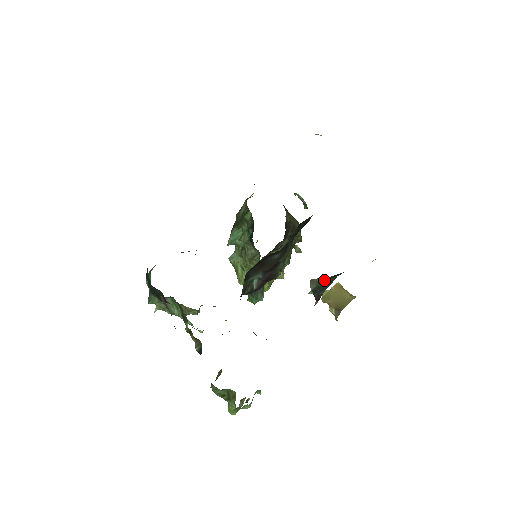
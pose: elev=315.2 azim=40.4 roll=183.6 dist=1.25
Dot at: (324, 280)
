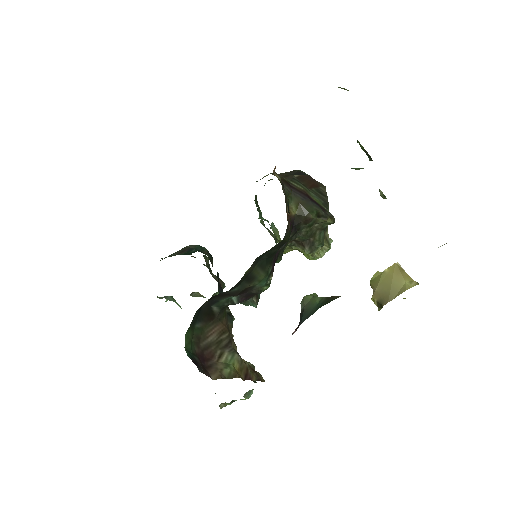
Dot at: (312, 304)
